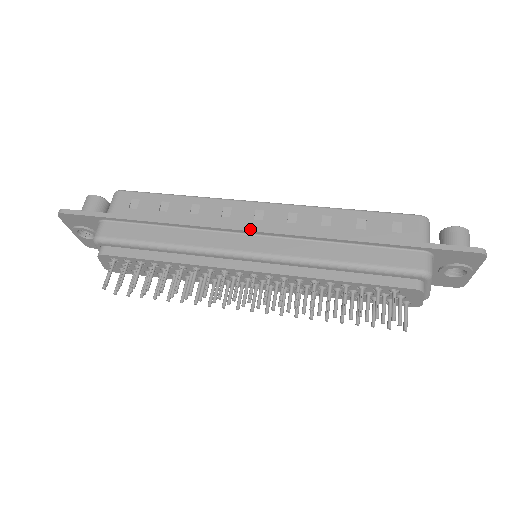
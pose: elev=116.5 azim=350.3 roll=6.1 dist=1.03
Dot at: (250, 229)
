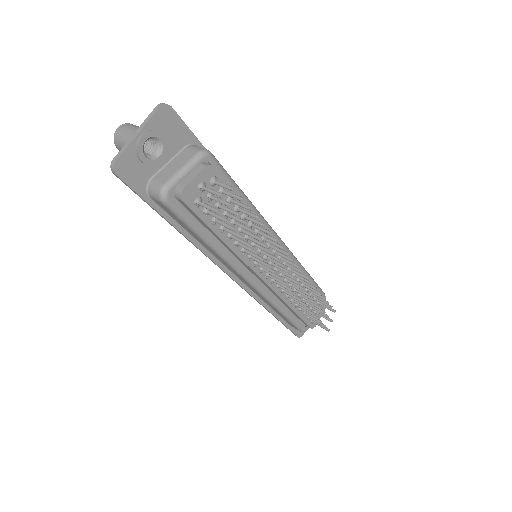
Dot at: occluded
